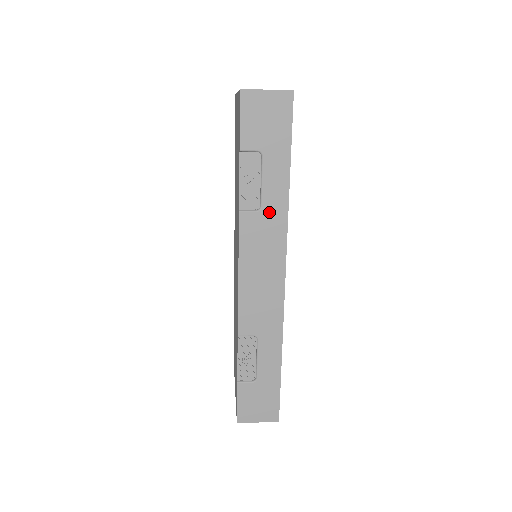
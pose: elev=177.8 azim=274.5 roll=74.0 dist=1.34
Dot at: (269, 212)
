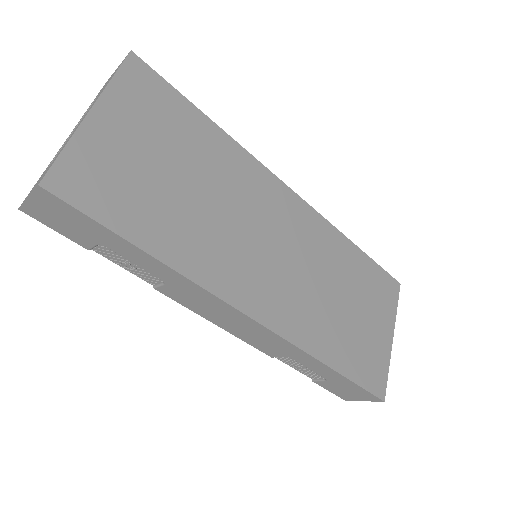
Dot at: (172, 282)
